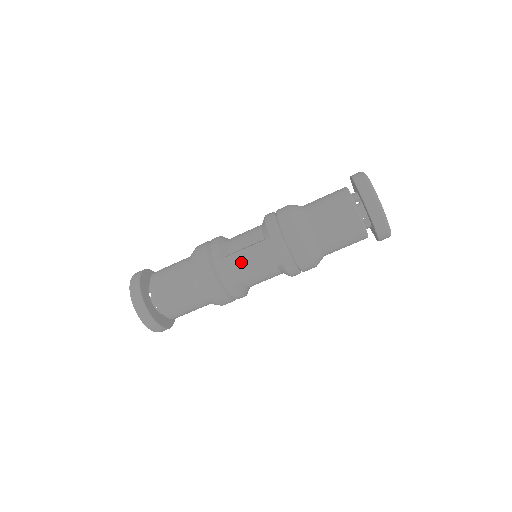
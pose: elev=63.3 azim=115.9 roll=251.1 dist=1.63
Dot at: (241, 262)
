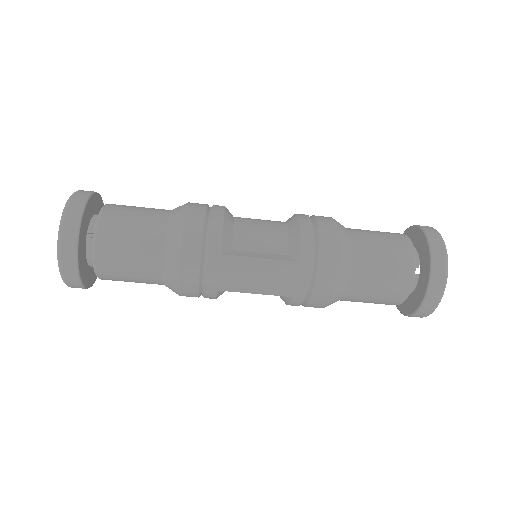
Dot at: (245, 272)
